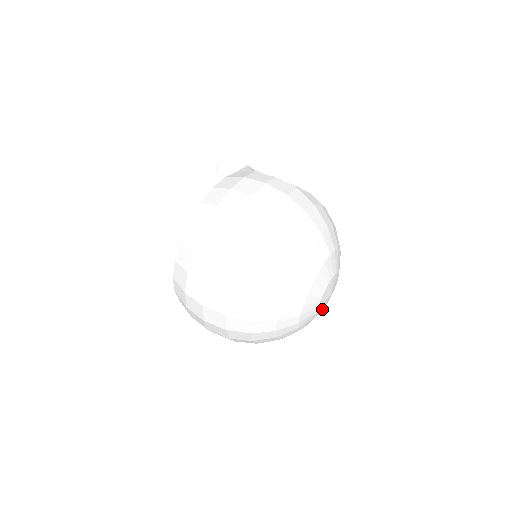
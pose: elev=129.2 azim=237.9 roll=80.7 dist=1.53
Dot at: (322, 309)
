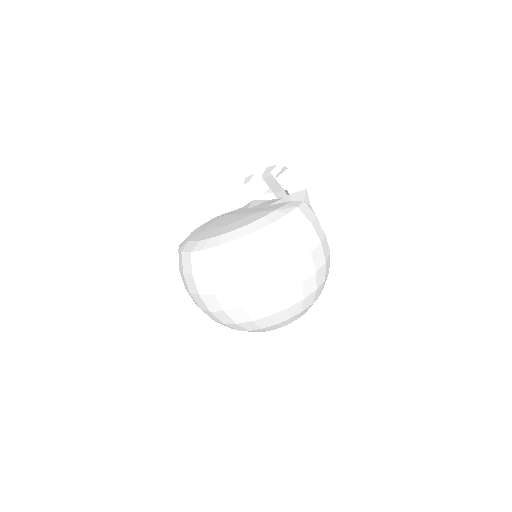
Dot at: occluded
